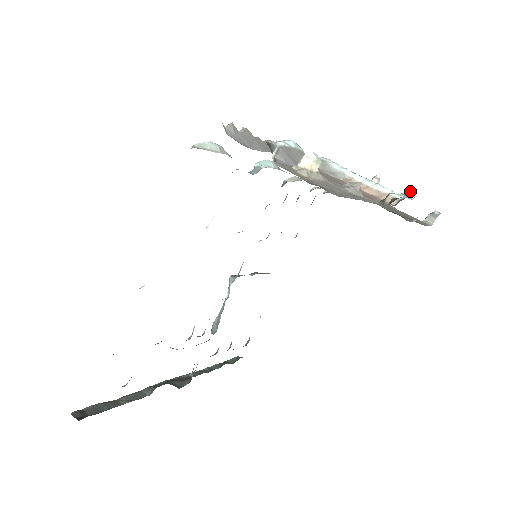
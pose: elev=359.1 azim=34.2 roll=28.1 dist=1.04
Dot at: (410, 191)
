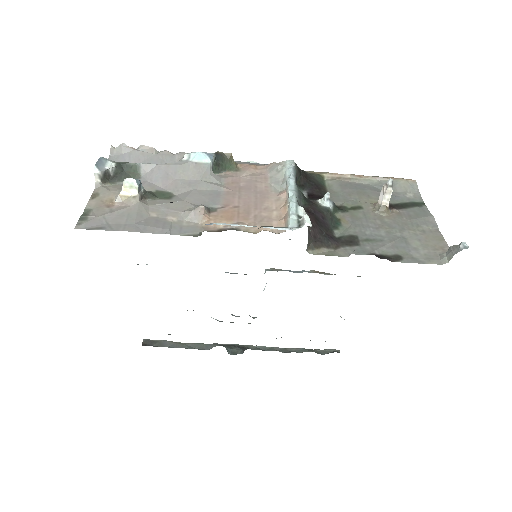
Dot at: (304, 218)
